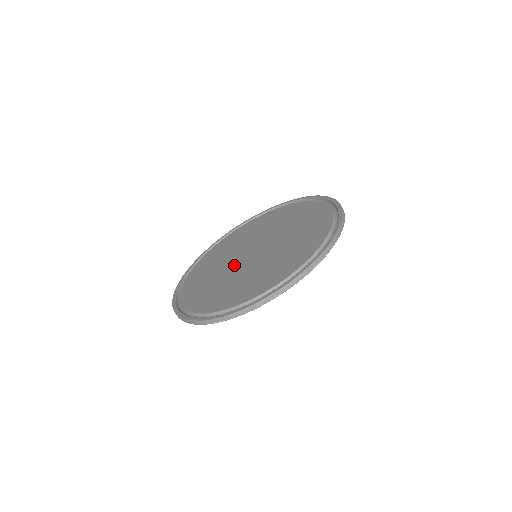
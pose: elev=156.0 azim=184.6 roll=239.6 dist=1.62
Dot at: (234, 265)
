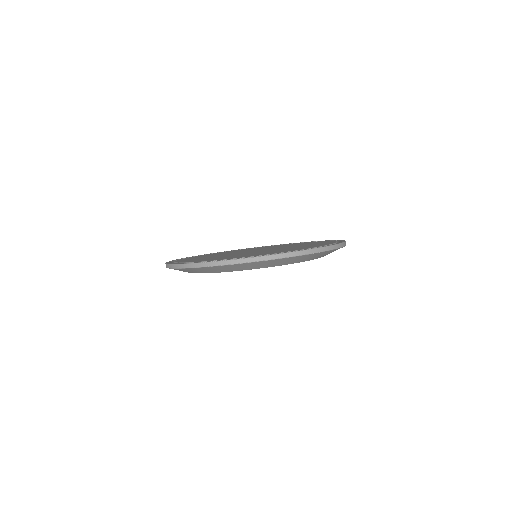
Dot at: occluded
